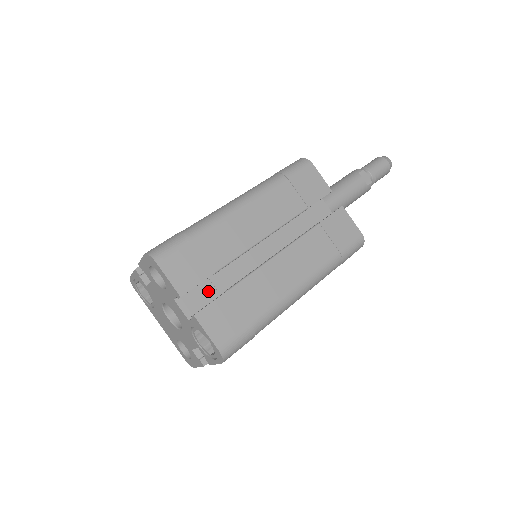
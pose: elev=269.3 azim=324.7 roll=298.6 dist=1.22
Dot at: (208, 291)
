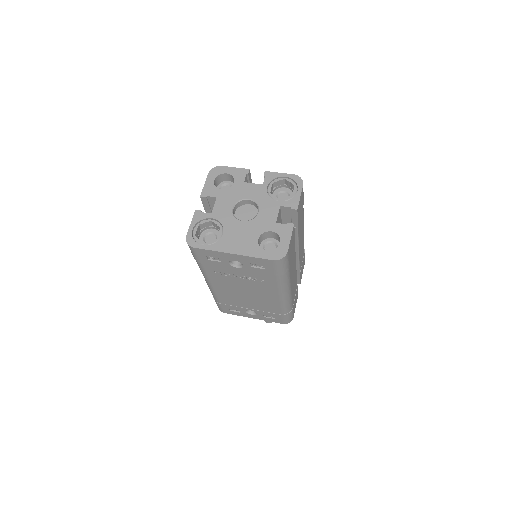
Dot at: occluded
